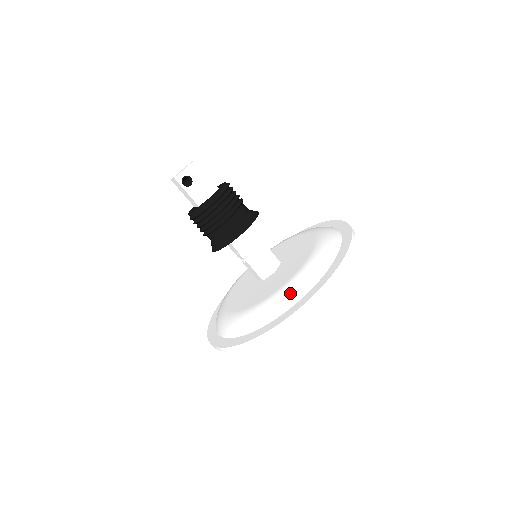
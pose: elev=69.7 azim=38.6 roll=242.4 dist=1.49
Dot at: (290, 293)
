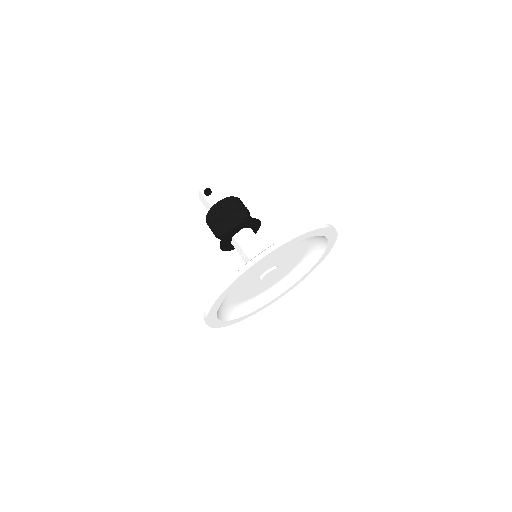
Dot at: occluded
